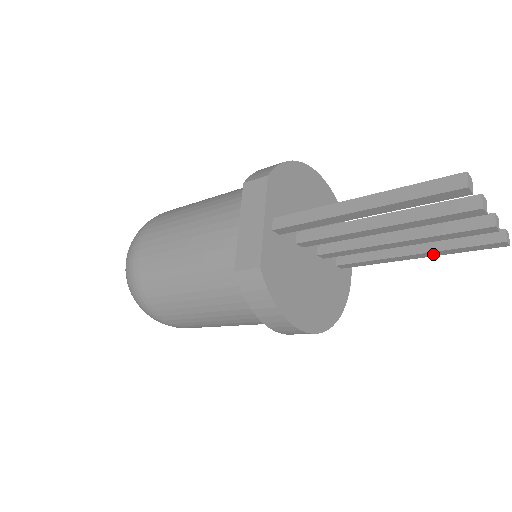
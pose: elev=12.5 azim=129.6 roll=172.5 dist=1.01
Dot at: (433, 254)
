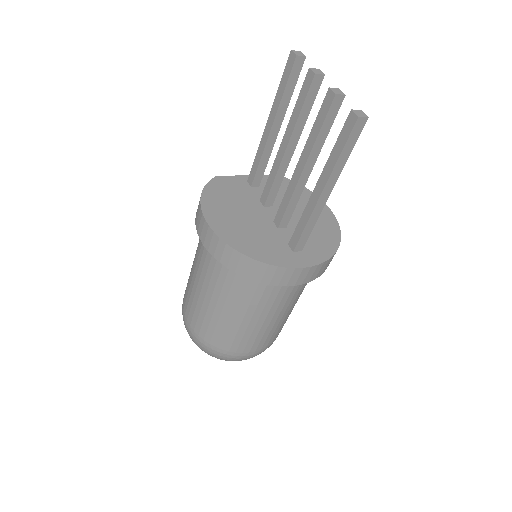
Dot at: (326, 174)
